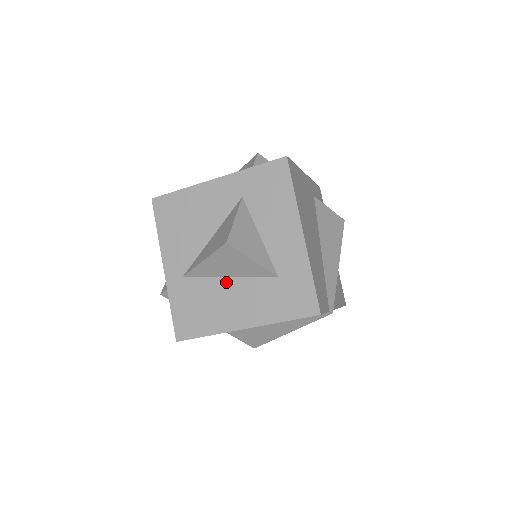
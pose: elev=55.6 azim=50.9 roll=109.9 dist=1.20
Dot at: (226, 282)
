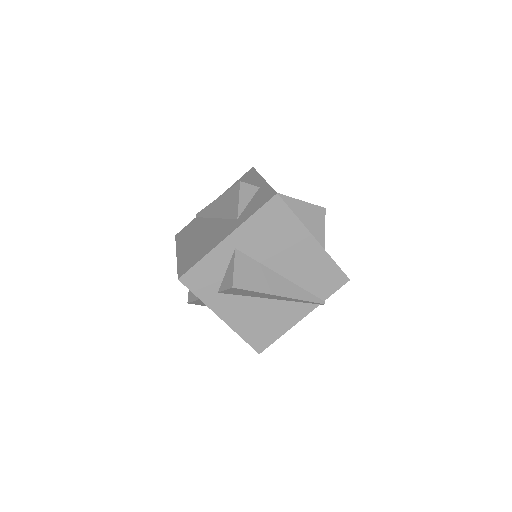
Dot at: occluded
